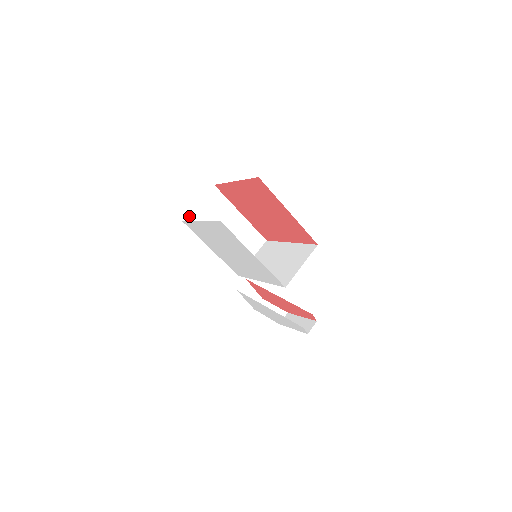
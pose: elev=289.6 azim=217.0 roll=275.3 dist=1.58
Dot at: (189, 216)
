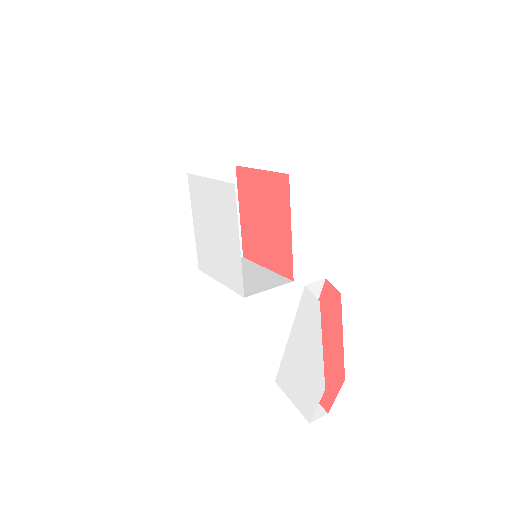
Dot at: occluded
